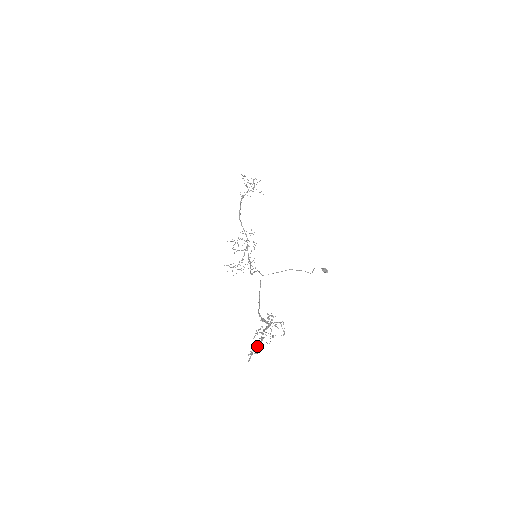
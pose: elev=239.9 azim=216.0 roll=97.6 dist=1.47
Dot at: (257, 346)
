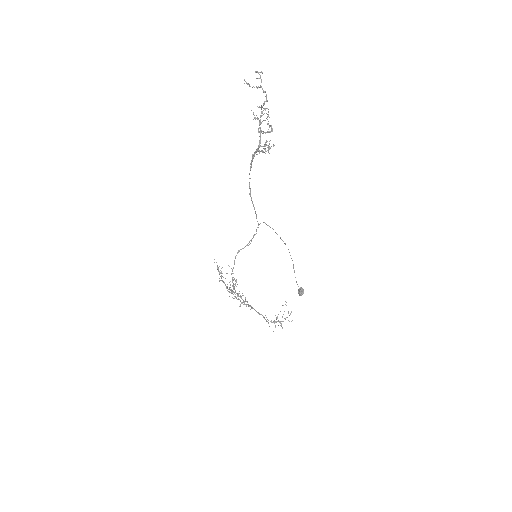
Dot at: occluded
